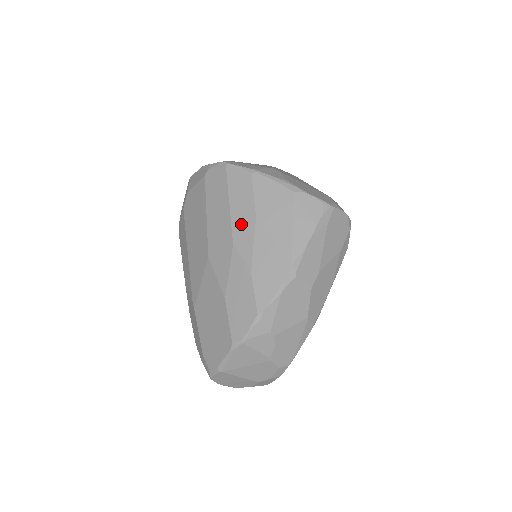
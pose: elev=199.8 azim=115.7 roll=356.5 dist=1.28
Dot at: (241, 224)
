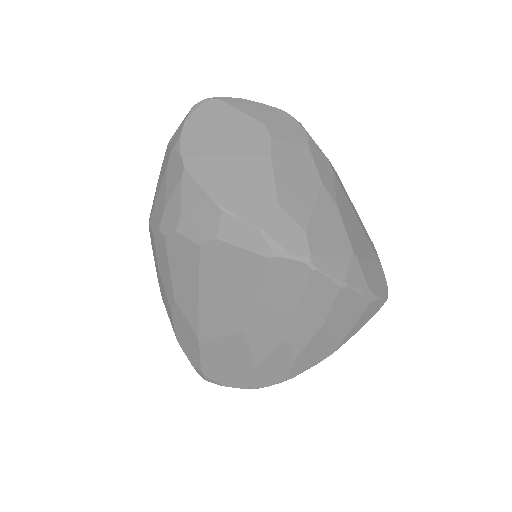
Dot at: (303, 327)
